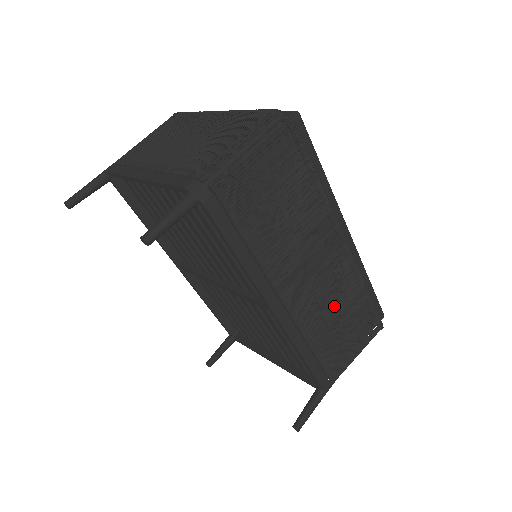
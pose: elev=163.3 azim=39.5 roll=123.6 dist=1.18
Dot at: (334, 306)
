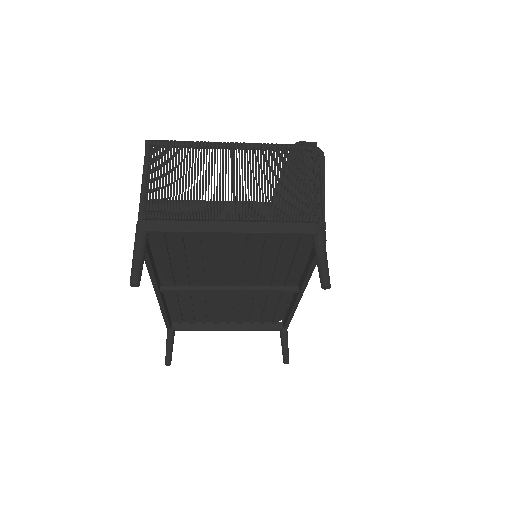
Dot at: occluded
